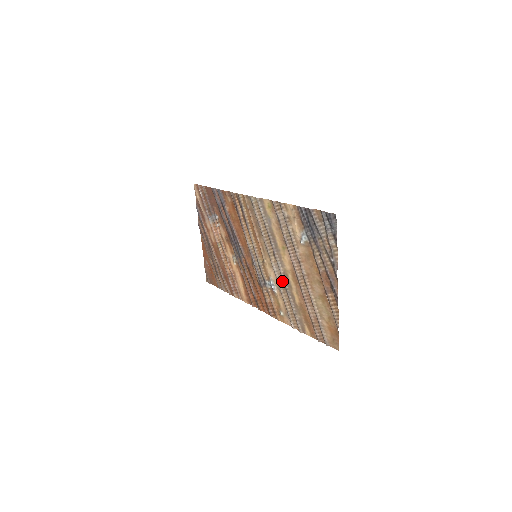
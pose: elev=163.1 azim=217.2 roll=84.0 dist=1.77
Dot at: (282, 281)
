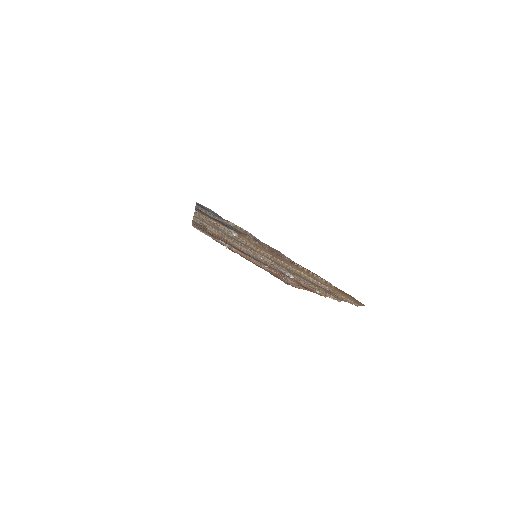
Dot at: (281, 267)
